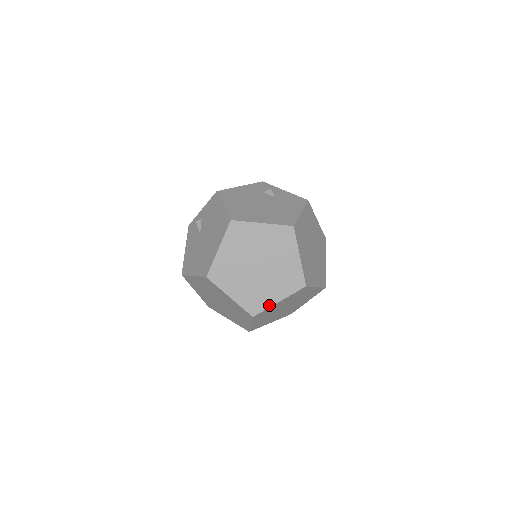
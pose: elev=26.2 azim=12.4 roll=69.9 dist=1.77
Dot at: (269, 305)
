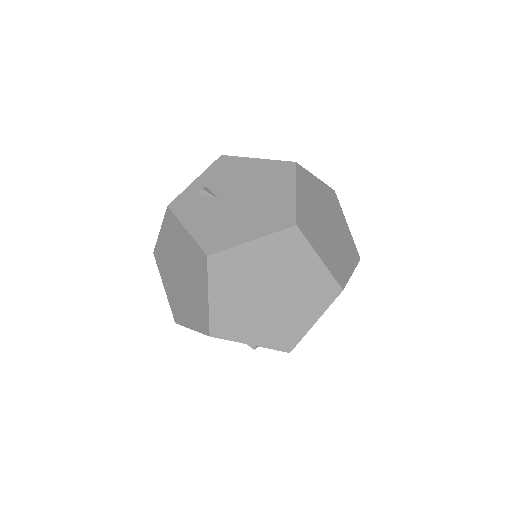
Dot at: (348, 276)
